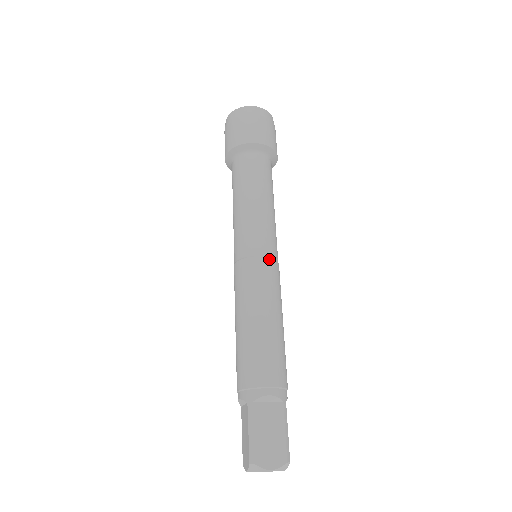
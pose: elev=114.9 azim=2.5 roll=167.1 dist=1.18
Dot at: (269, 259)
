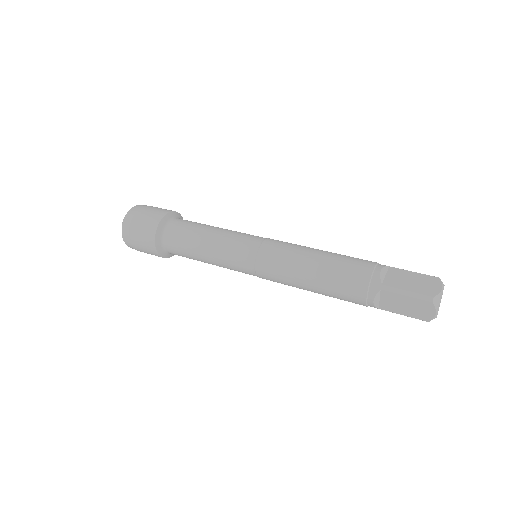
Dot at: (267, 240)
